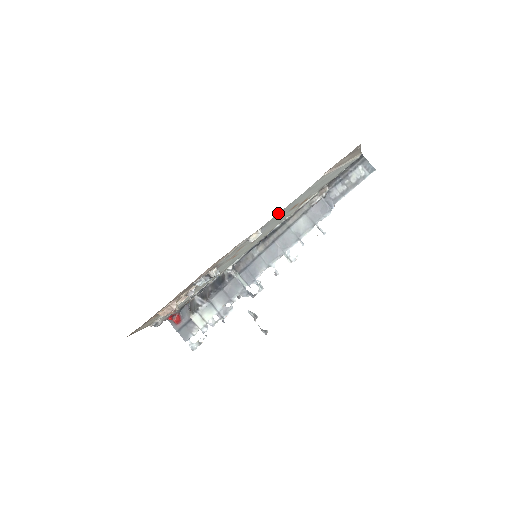
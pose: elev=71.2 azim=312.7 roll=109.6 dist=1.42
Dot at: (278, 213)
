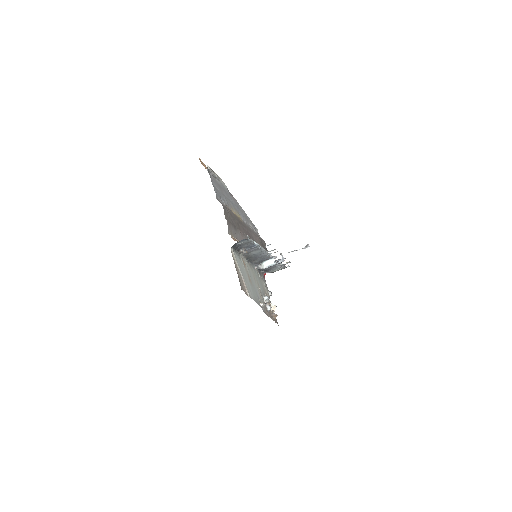
Dot at: (258, 304)
